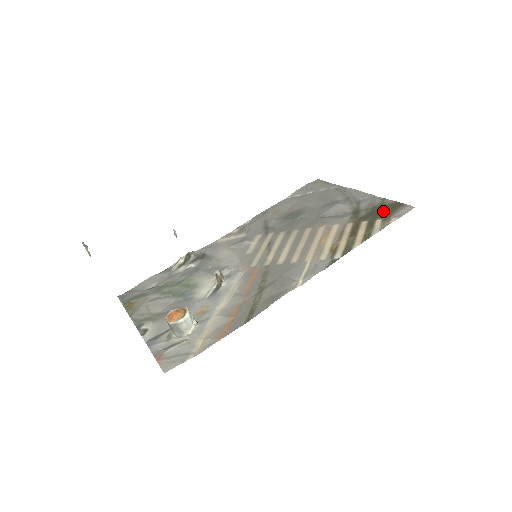
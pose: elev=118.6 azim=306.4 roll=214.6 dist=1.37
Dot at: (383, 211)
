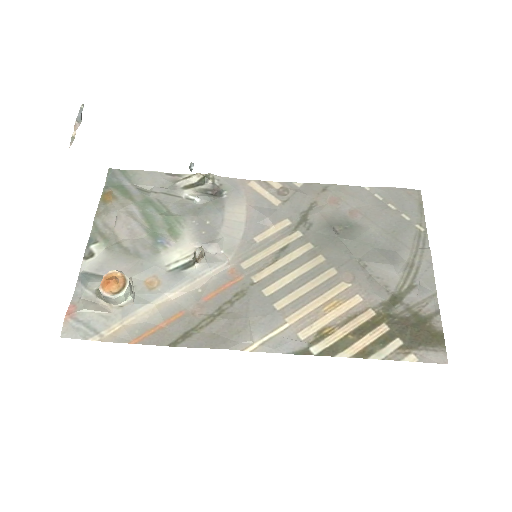
Dot at: (416, 333)
